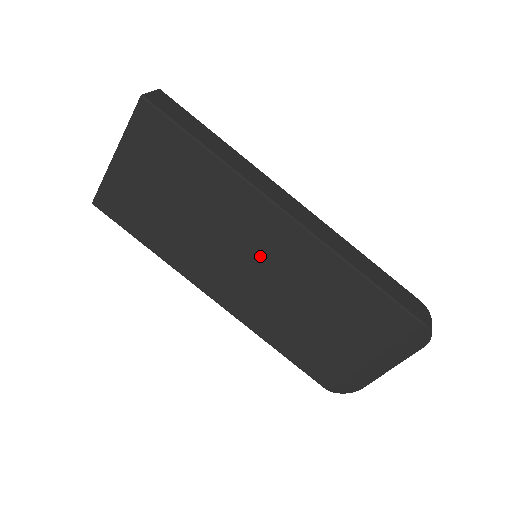
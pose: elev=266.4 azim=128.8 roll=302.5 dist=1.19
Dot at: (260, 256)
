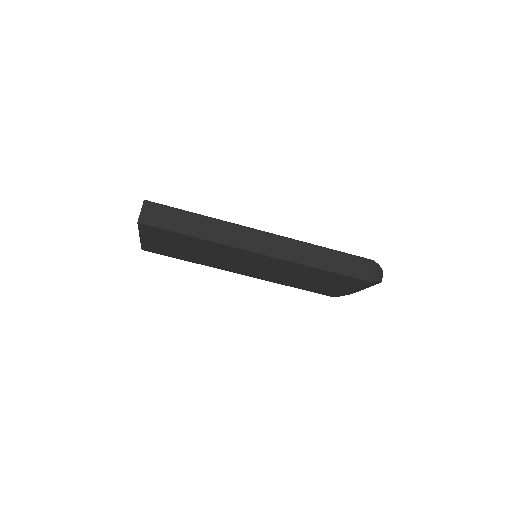
Dot at: (257, 265)
